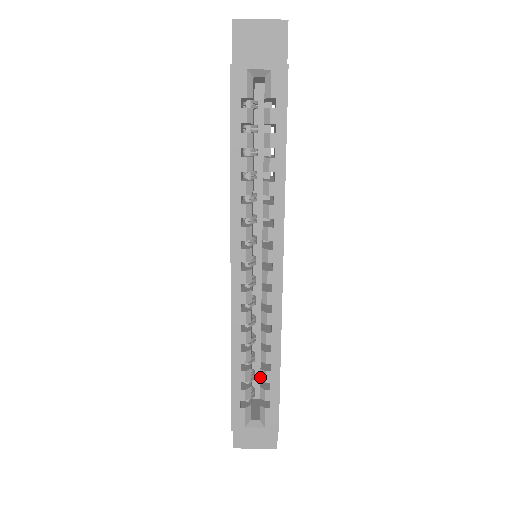
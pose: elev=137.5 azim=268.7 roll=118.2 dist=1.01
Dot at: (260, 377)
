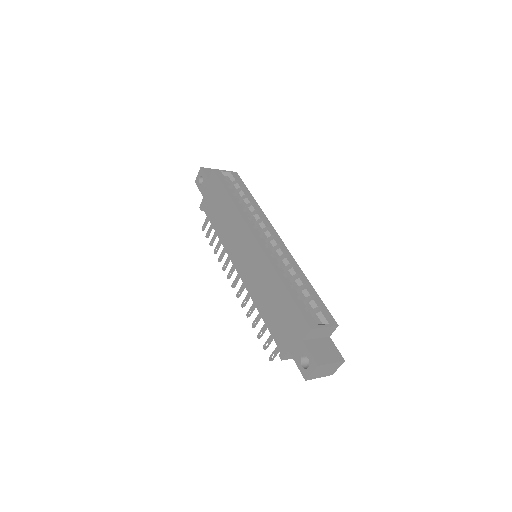
Dot at: (304, 296)
